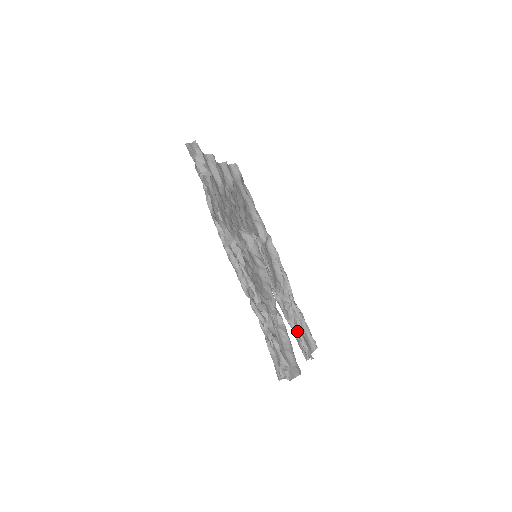
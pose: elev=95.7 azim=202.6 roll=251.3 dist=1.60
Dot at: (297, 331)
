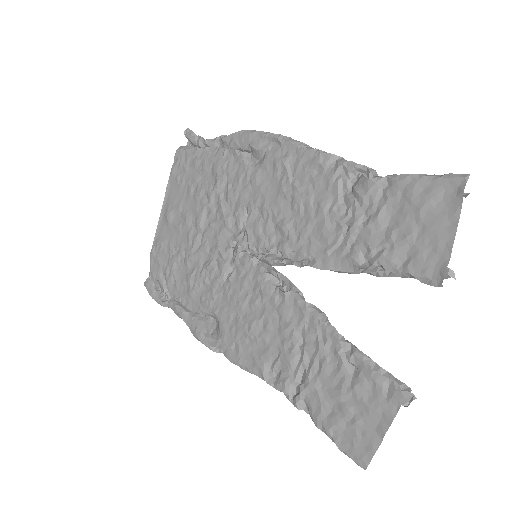
Dot at: occluded
